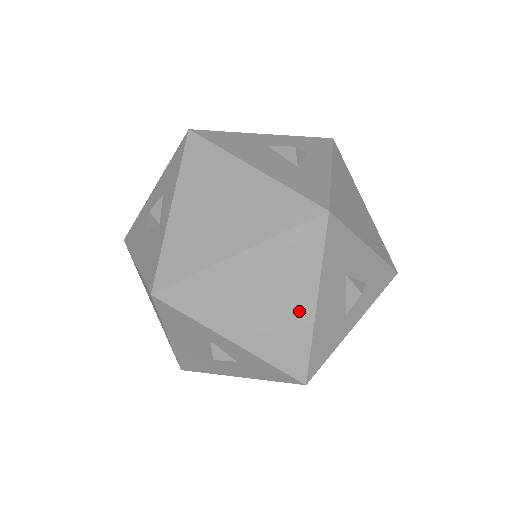
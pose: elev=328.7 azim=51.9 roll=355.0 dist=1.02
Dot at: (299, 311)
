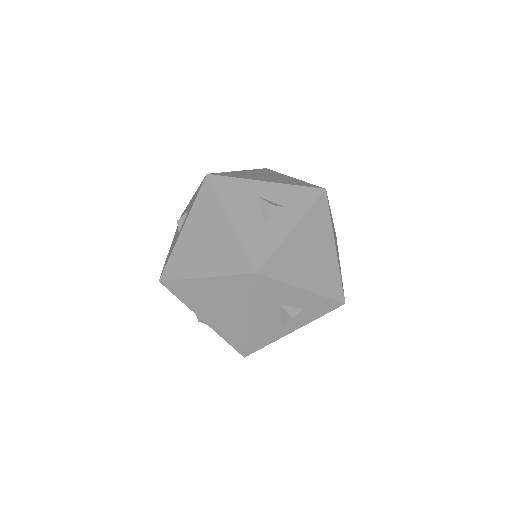
Dot at: (239, 319)
